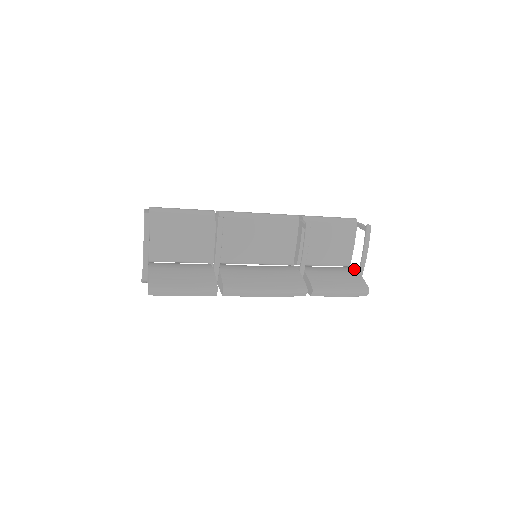
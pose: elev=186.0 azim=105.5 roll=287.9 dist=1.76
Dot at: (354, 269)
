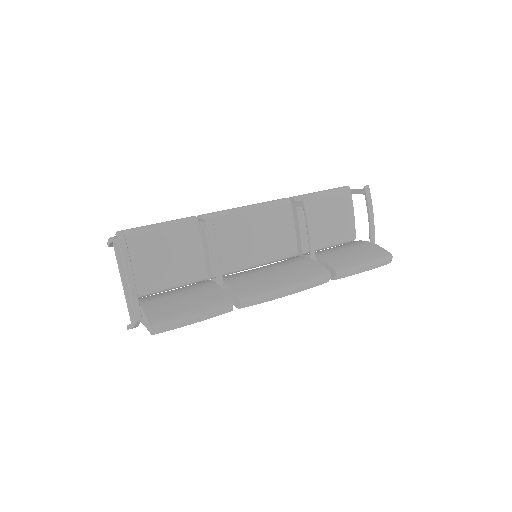
Dot at: occluded
